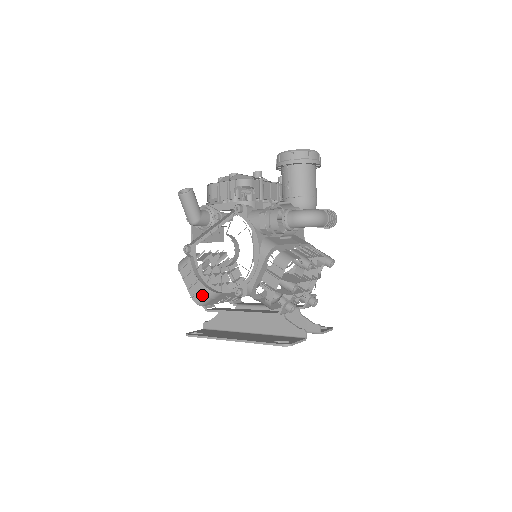
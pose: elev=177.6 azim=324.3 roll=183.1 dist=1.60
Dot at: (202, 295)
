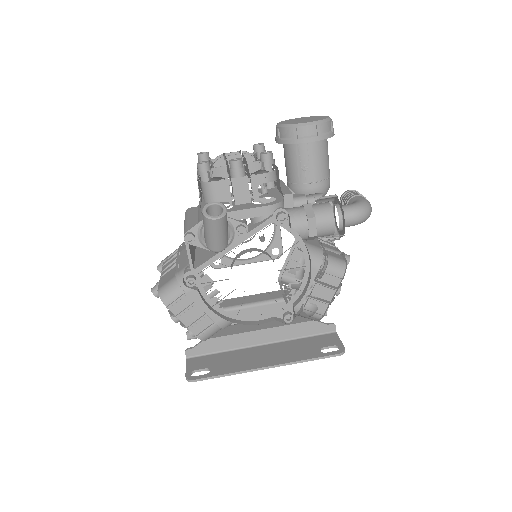
Dot at: (214, 329)
